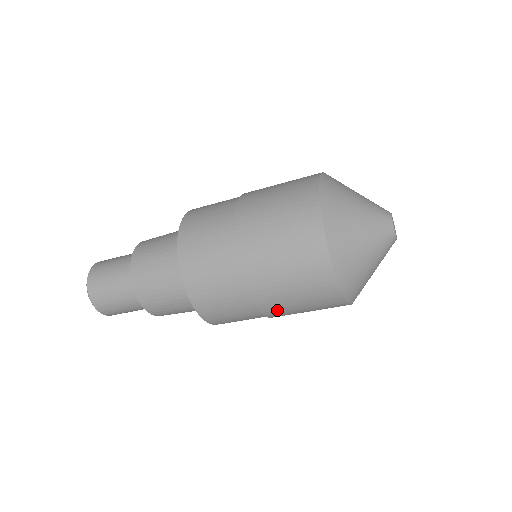
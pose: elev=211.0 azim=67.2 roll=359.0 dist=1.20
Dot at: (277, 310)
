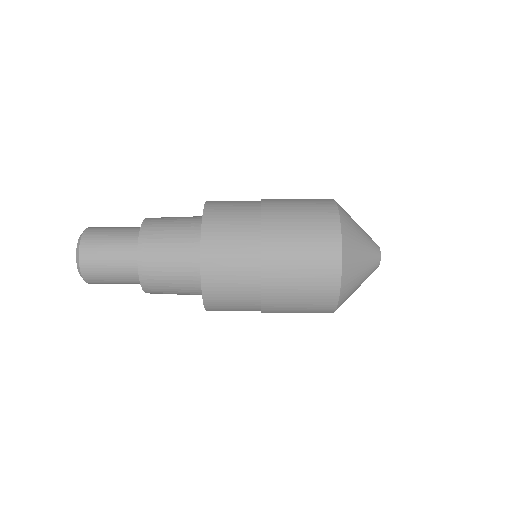
Dot at: (275, 312)
